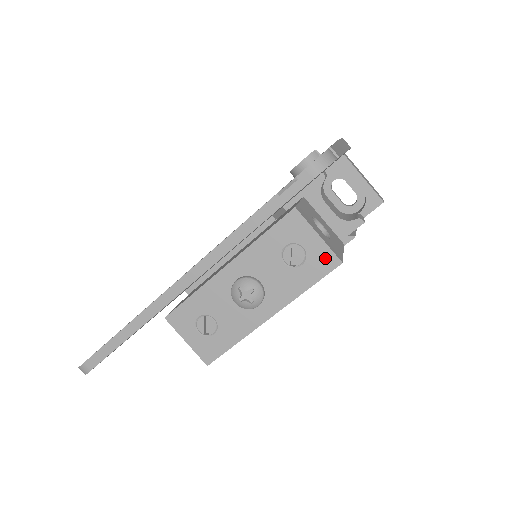
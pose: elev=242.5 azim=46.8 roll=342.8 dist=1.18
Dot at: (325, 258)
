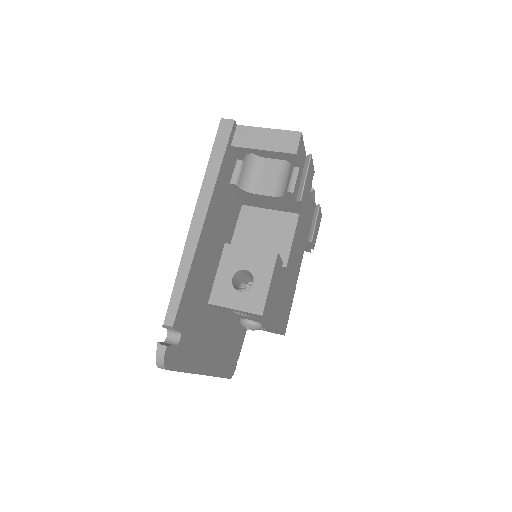
Dot at: (253, 315)
